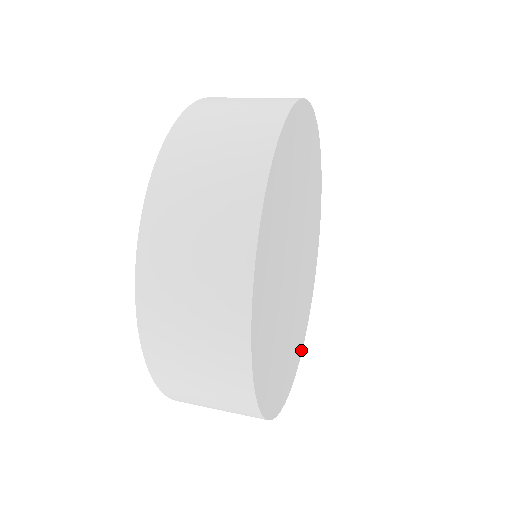
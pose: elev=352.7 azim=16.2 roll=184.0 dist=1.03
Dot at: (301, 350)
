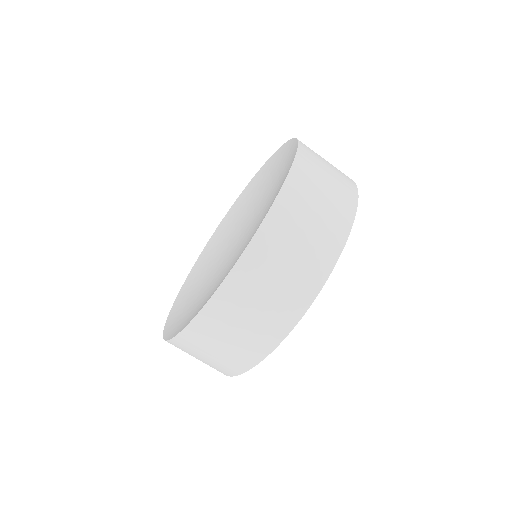
Dot at: occluded
